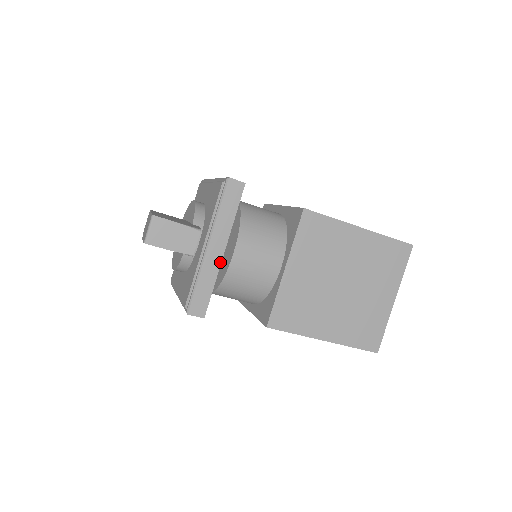
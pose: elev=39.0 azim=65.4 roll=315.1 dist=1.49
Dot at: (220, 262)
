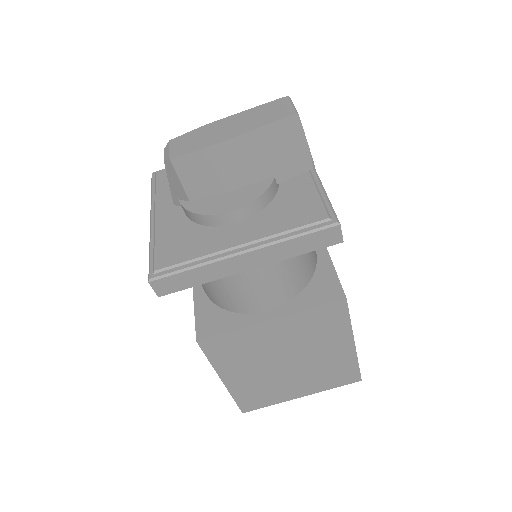
Dot at: occluded
